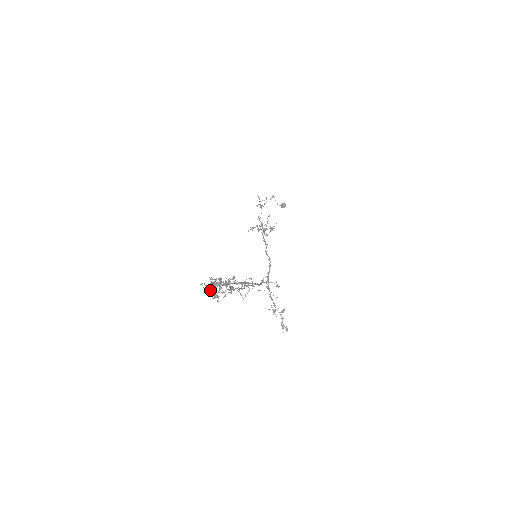
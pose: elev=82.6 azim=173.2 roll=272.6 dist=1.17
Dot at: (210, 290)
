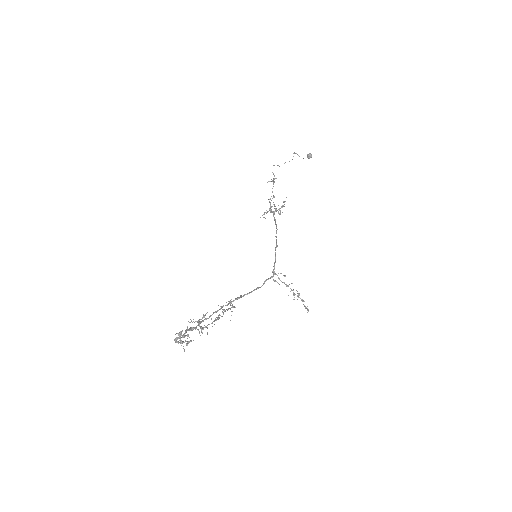
Dot at: (178, 342)
